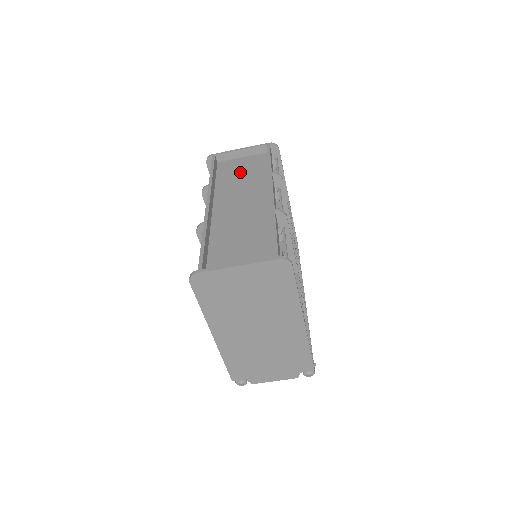
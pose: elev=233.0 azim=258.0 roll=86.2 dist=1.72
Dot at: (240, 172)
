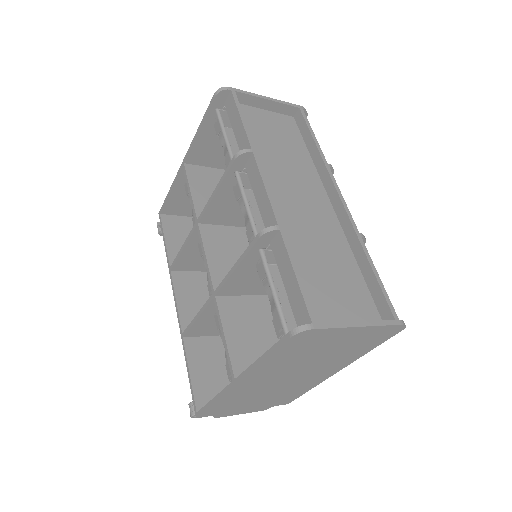
Dot at: (272, 137)
